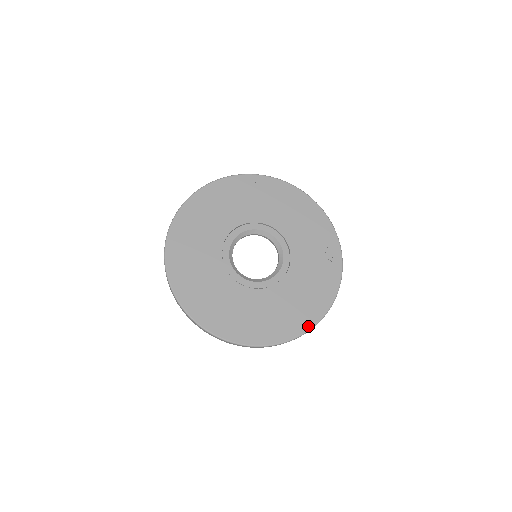
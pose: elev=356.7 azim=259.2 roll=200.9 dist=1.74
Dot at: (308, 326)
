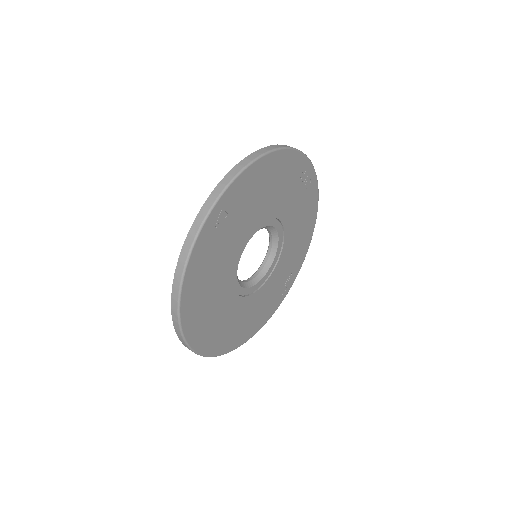
Dot at: (236, 346)
